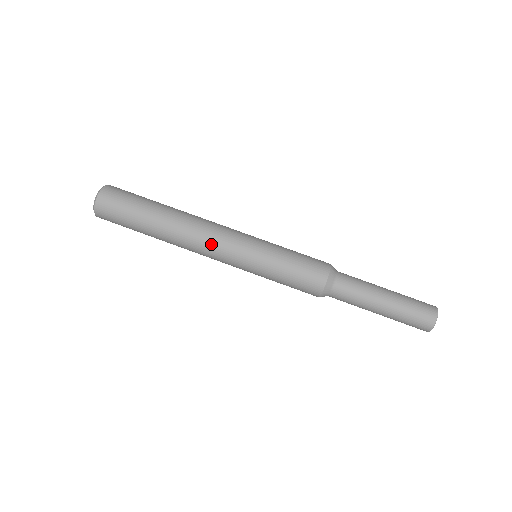
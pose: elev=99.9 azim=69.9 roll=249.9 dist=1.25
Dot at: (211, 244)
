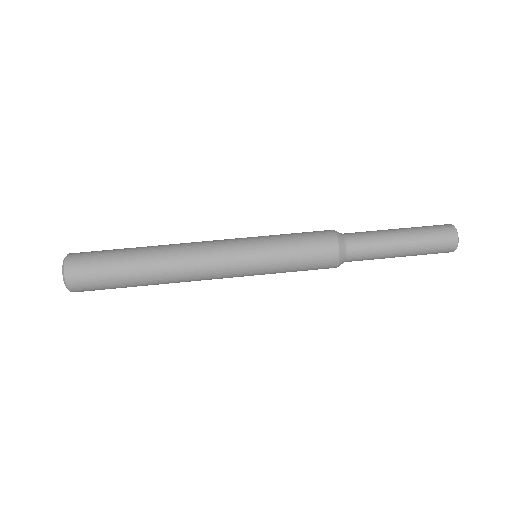
Dot at: (206, 245)
